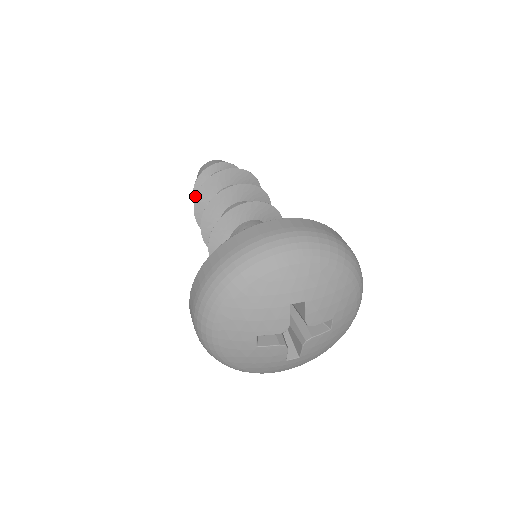
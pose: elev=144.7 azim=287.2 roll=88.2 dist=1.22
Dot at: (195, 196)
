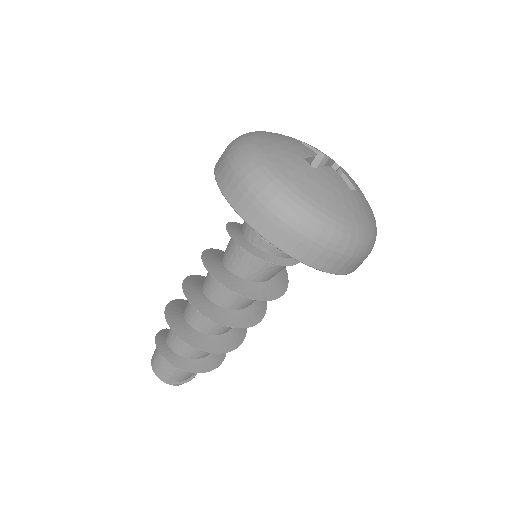
Dot at: (166, 357)
